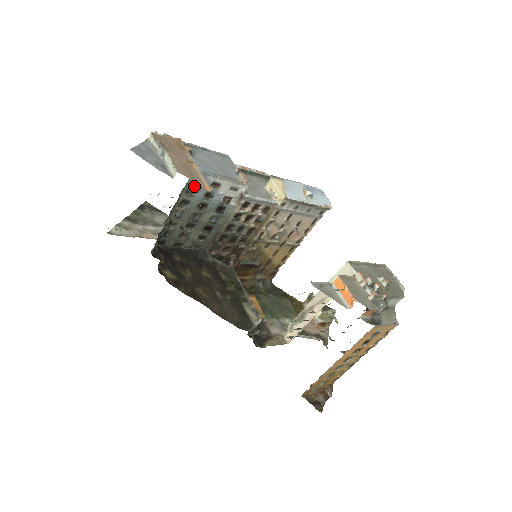
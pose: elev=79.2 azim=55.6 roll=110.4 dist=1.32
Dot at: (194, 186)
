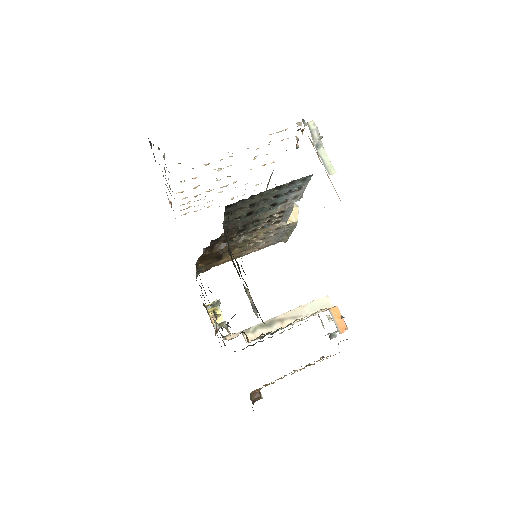
Dot at: (298, 181)
